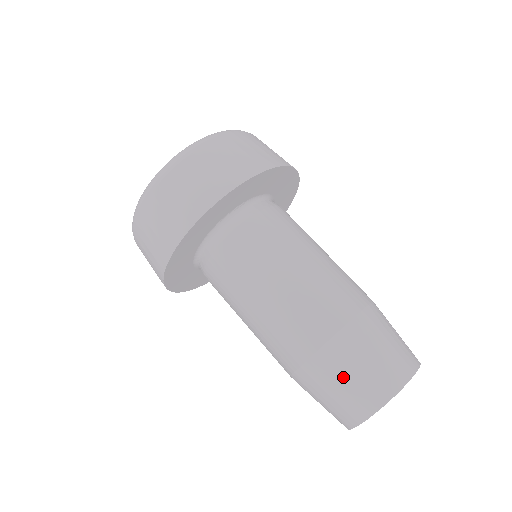
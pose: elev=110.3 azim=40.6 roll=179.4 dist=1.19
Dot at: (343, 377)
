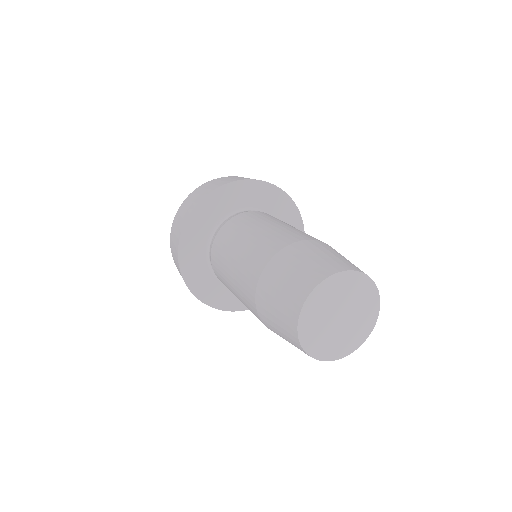
Dot at: (273, 300)
